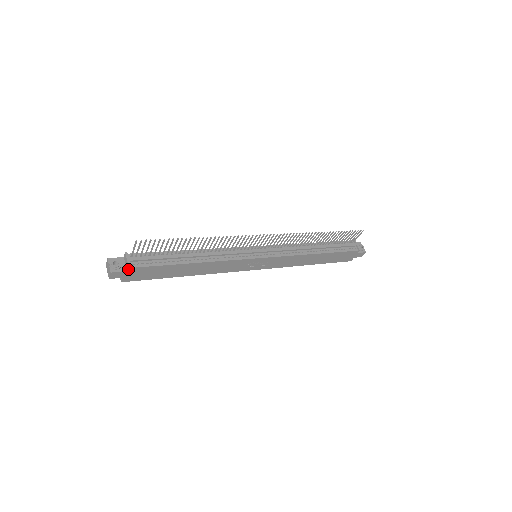
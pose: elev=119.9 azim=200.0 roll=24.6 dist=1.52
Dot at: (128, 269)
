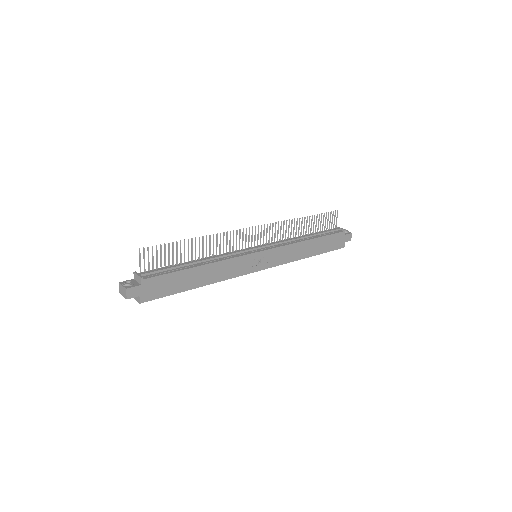
Dot at: (141, 282)
